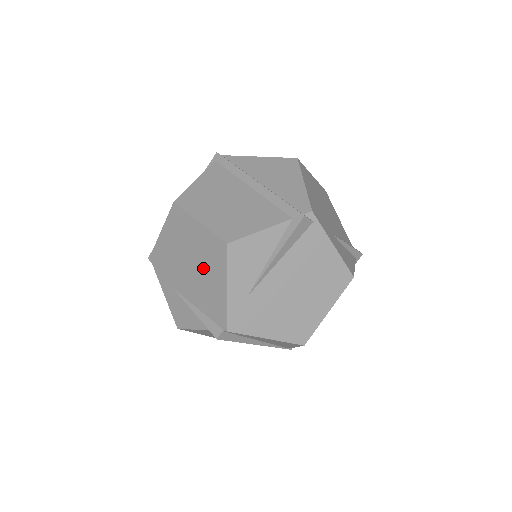
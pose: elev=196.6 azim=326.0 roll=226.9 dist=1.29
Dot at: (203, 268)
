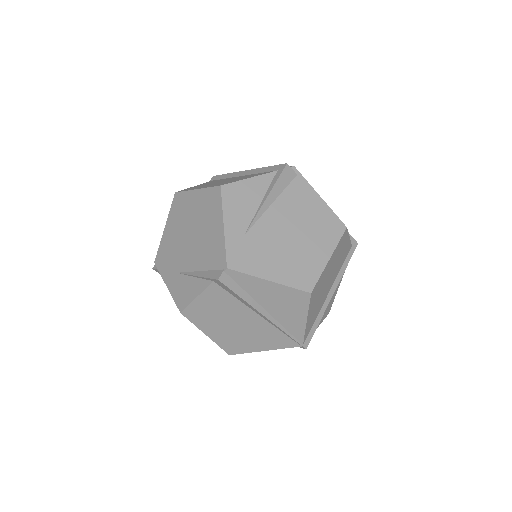
Dot at: (202, 226)
